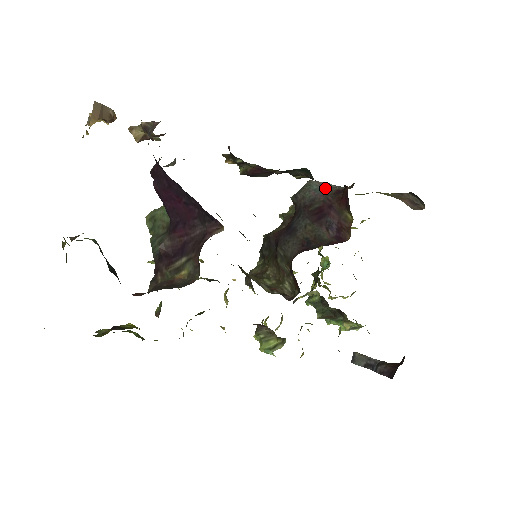
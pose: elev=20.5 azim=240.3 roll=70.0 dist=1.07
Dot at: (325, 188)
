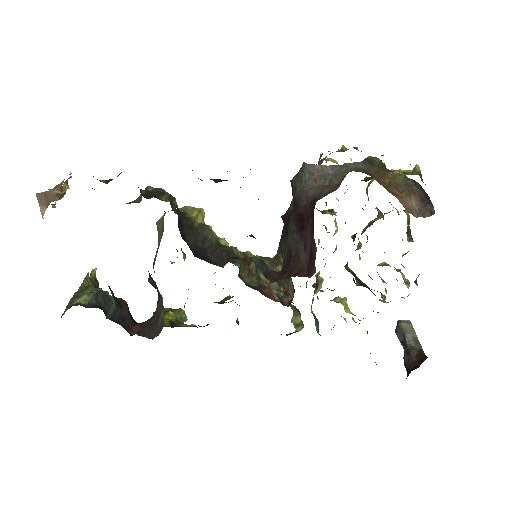
Dot at: (315, 180)
